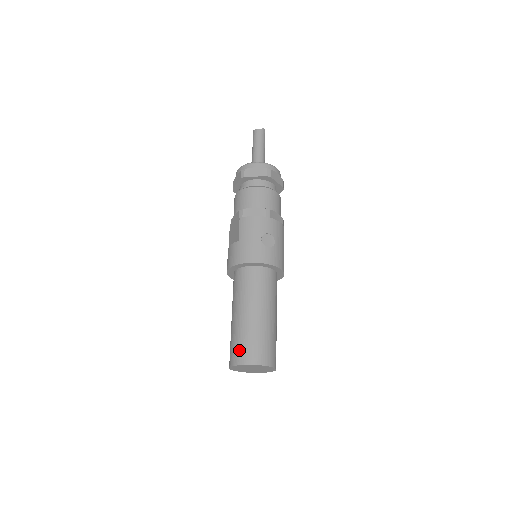
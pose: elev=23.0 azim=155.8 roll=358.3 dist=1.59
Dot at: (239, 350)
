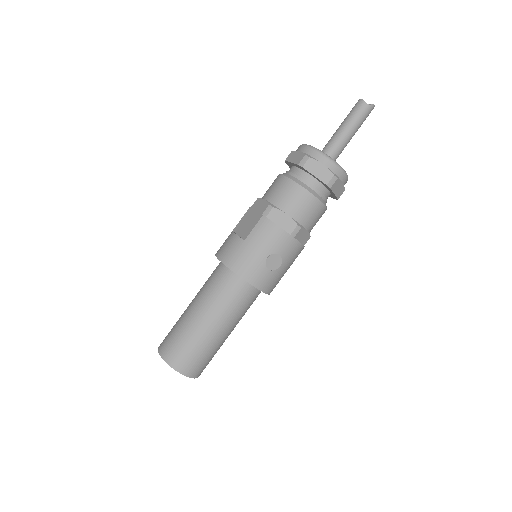
Dot at: (173, 348)
